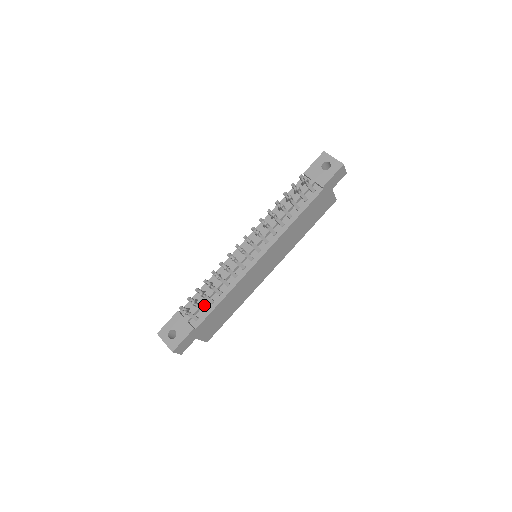
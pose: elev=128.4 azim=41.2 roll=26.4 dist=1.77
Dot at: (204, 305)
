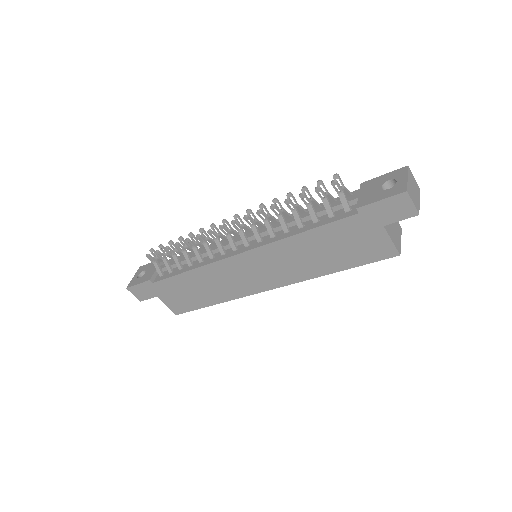
Dot at: (176, 267)
